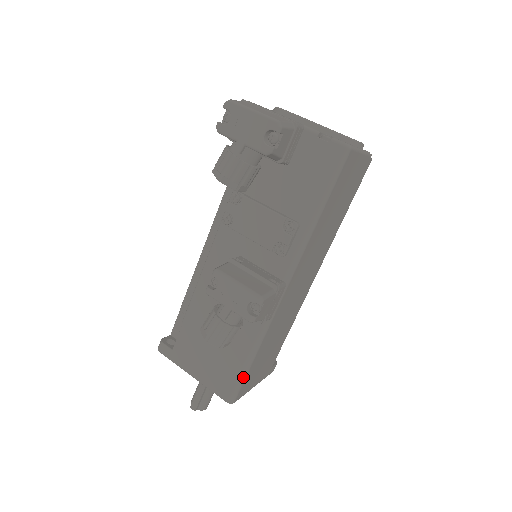
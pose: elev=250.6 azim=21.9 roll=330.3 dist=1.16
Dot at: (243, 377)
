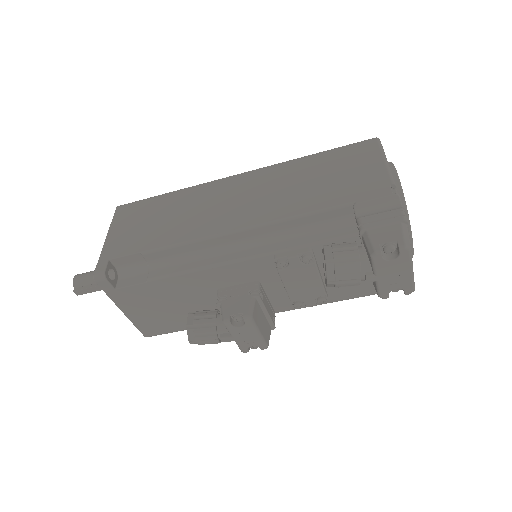
Dot at: (176, 331)
